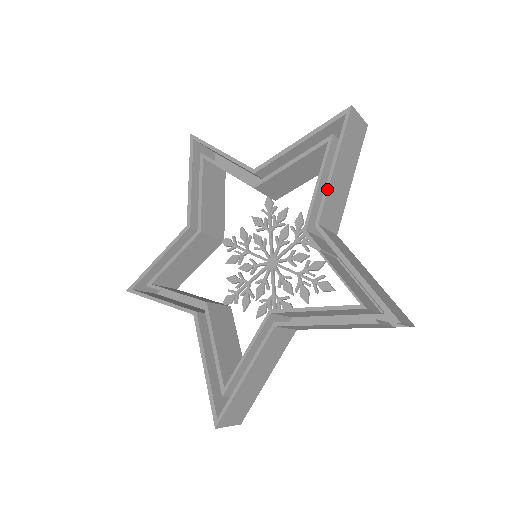
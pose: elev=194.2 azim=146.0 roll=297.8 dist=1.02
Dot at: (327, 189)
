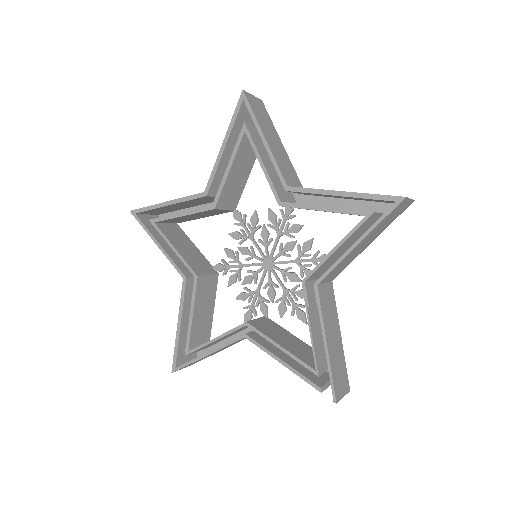
Dot at: (340, 261)
